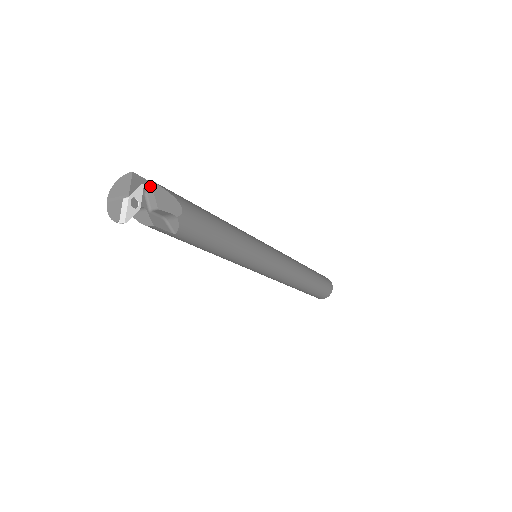
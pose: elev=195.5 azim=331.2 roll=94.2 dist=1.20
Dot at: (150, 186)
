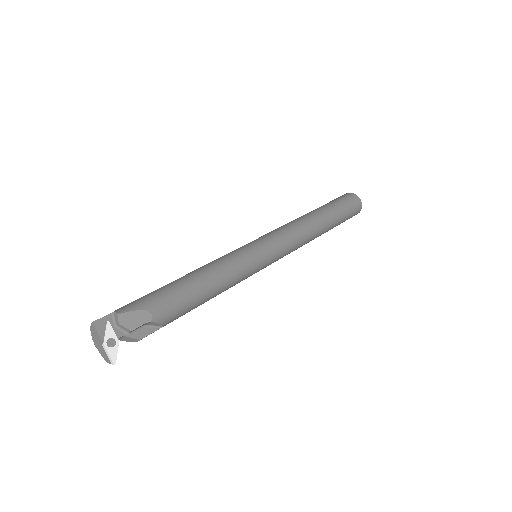
Dot at: (114, 317)
